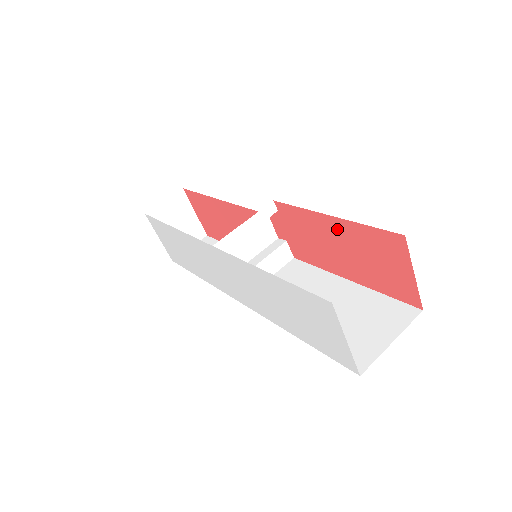
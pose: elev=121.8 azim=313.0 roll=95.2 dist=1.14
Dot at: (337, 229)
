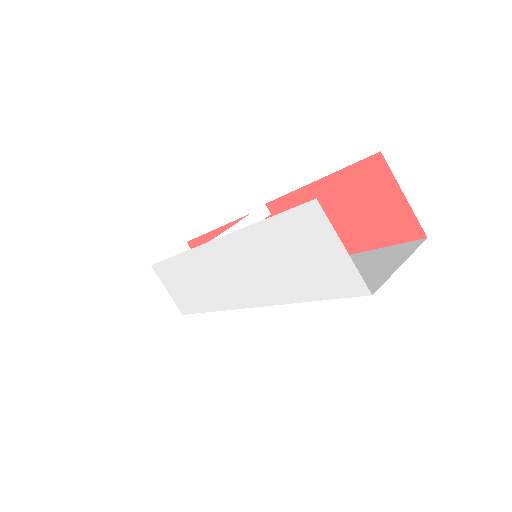
Dot at: (324, 194)
